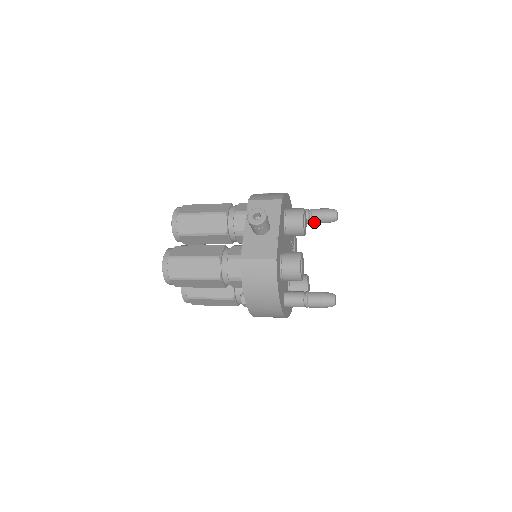
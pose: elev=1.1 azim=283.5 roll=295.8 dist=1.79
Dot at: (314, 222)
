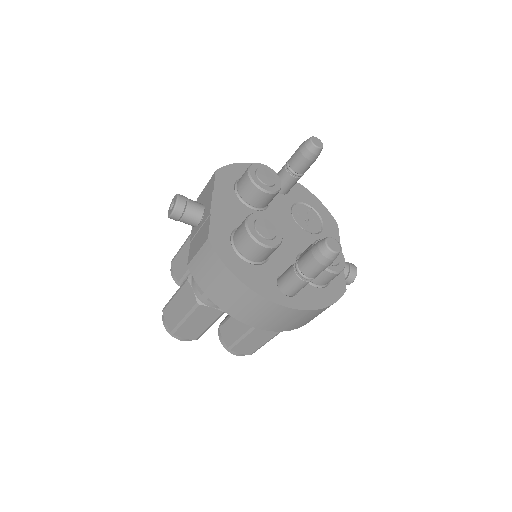
Dot at: (299, 171)
